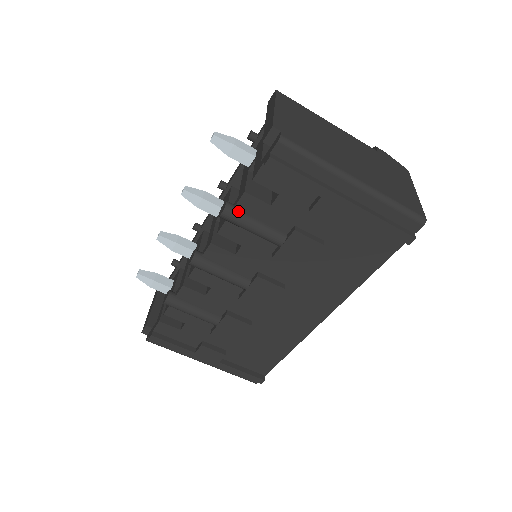
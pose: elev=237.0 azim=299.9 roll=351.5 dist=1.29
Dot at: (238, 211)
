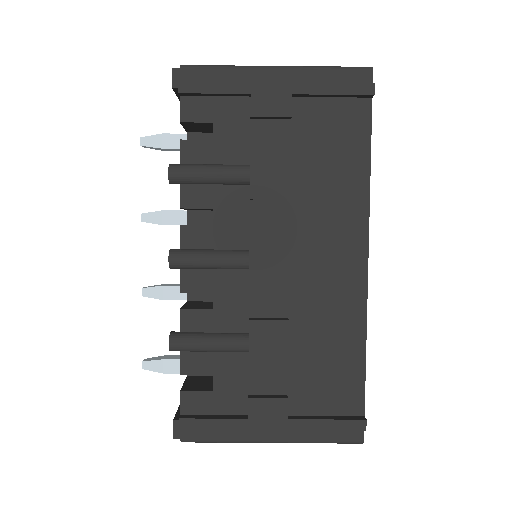
Dot at: (185, 165)
